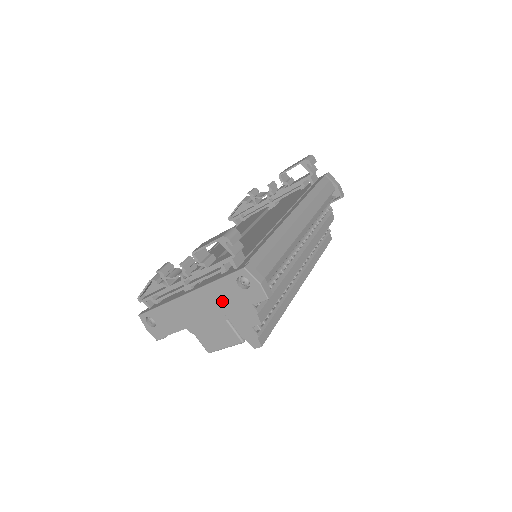
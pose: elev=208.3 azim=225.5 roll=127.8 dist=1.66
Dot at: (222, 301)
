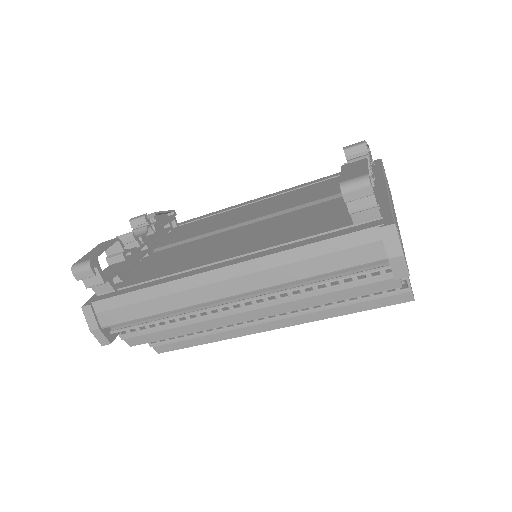
Dot at: occluded
